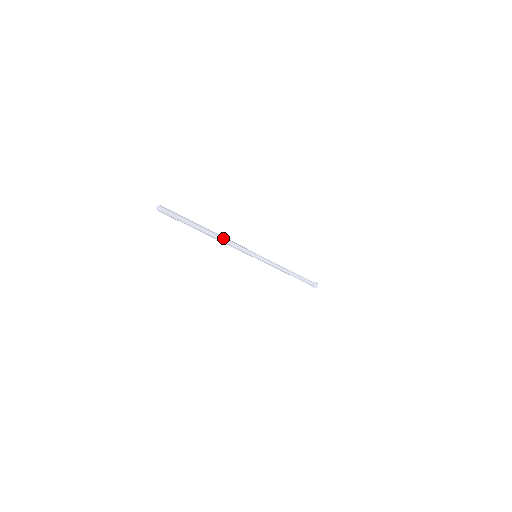
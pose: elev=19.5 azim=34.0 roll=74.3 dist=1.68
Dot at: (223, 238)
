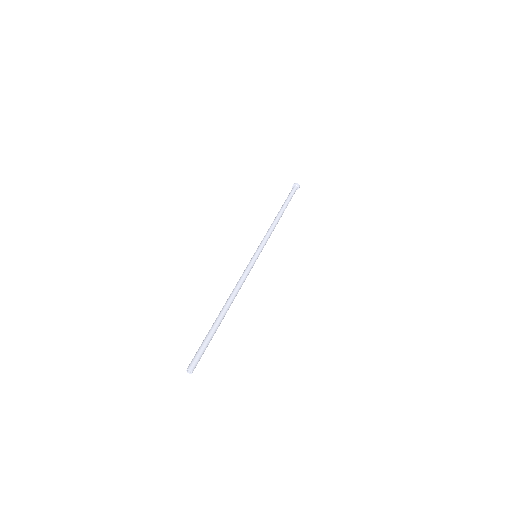
Dot at: occluded
